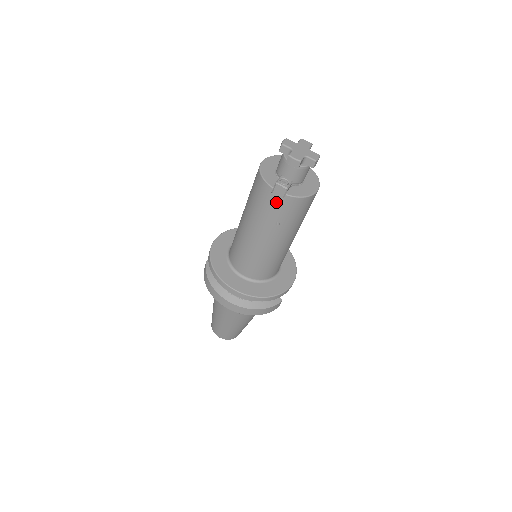
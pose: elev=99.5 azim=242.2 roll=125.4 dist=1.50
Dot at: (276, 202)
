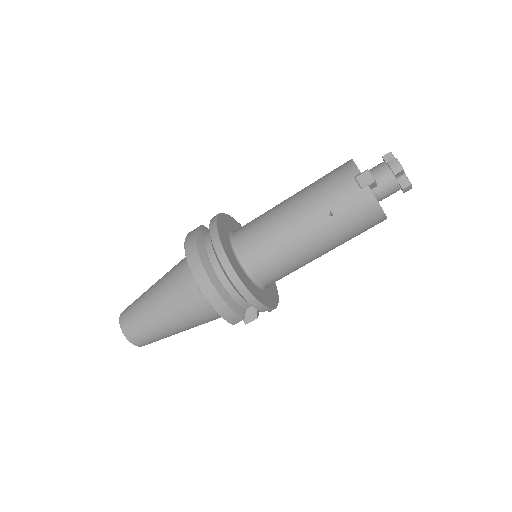
Dot at: (352, 188)
